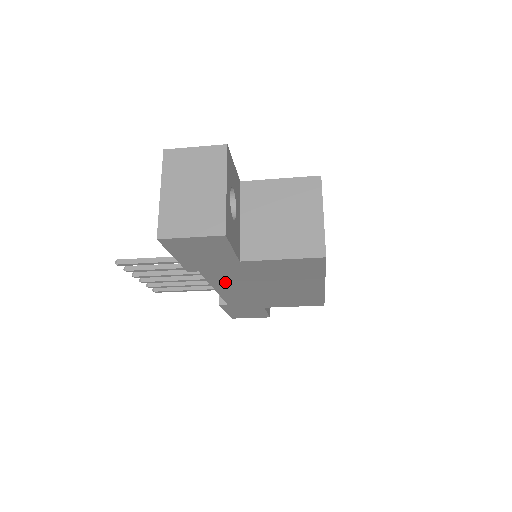
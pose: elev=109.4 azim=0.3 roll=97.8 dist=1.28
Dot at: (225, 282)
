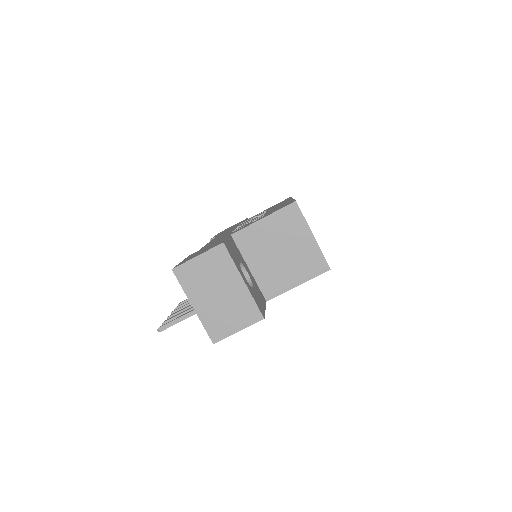
Dot at: occluded
